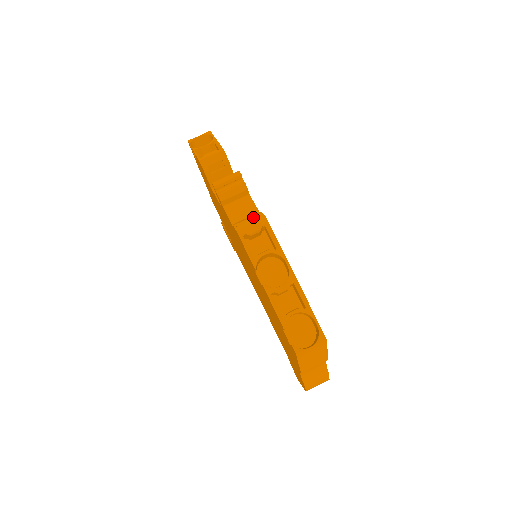
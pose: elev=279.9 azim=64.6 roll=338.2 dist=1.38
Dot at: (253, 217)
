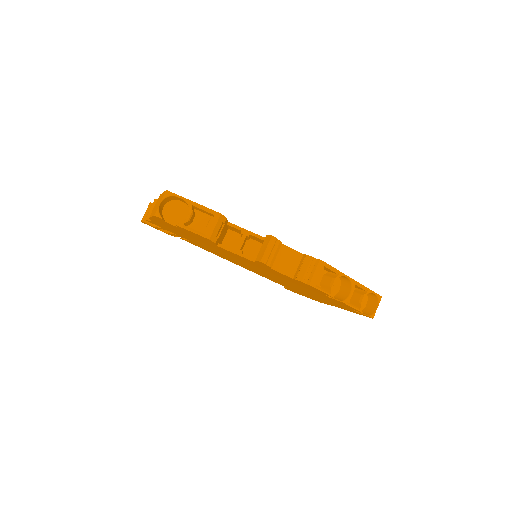
Dot at: (309, 265)
